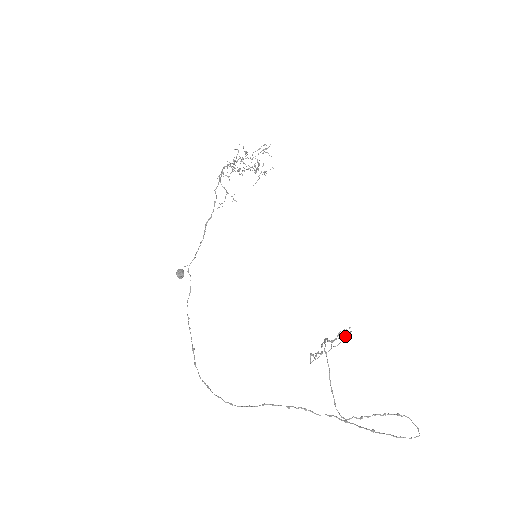
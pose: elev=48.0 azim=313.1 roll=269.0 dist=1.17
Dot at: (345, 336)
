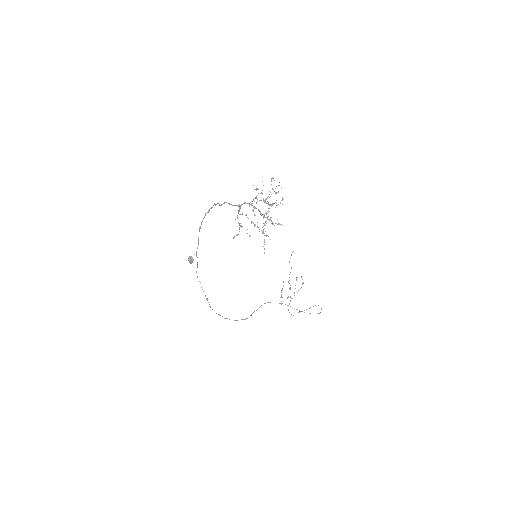
Dot at: occluded
